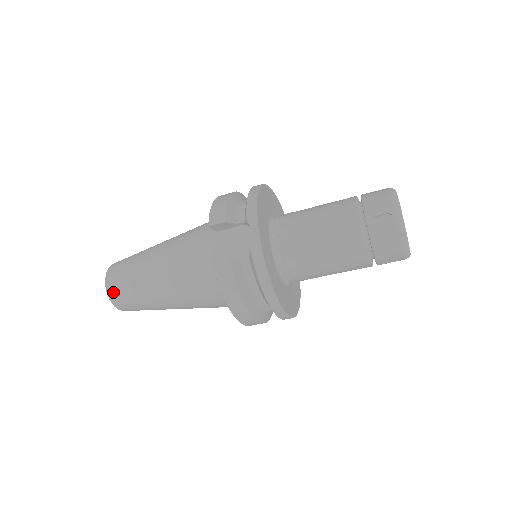
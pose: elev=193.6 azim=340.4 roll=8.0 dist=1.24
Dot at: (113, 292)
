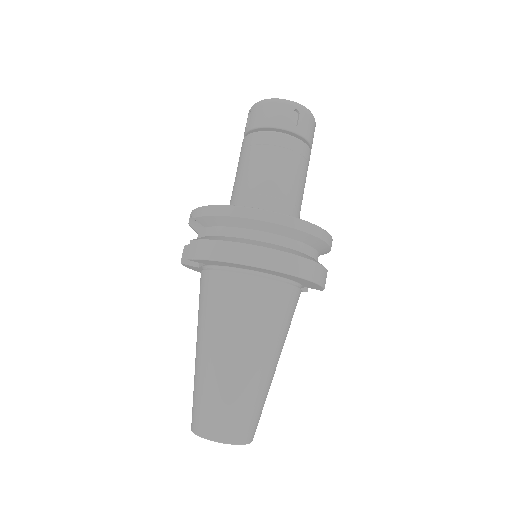
Dot at: (197, 424)
